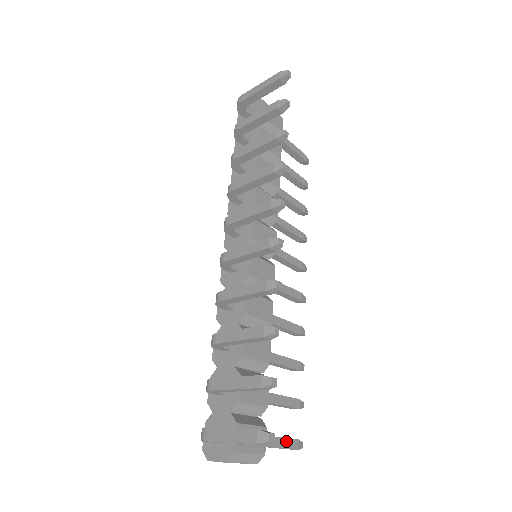
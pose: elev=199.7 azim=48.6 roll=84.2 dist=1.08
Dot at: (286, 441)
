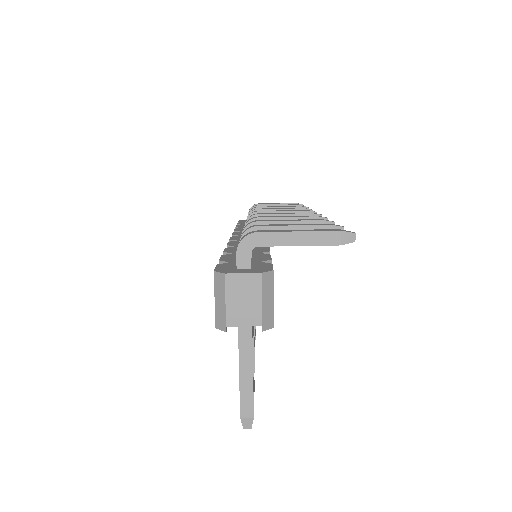
Dot at: (253, 386)
